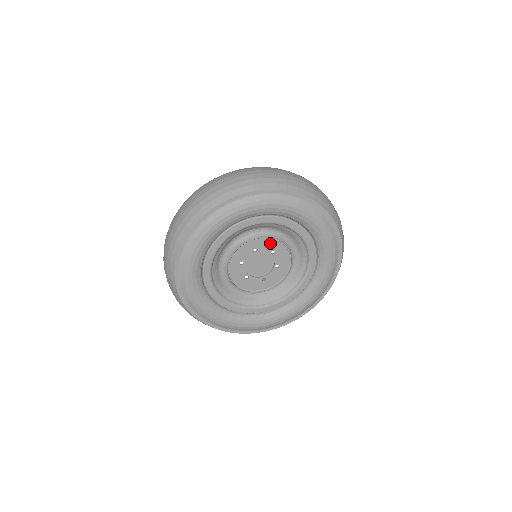
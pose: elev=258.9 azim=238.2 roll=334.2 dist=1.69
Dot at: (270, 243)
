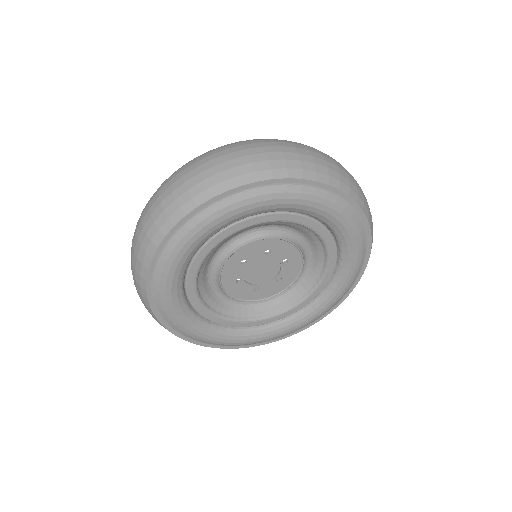
Dot at: (289, 249)
